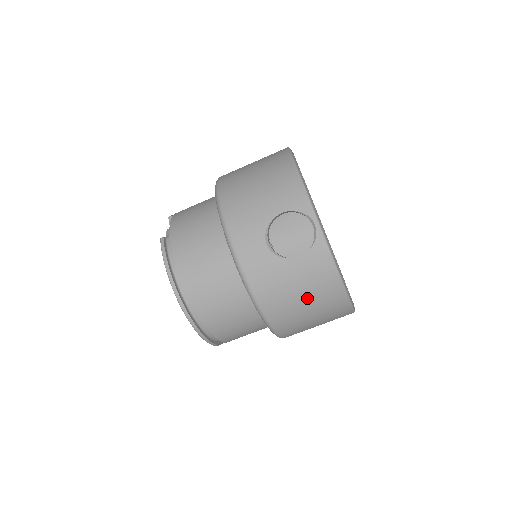
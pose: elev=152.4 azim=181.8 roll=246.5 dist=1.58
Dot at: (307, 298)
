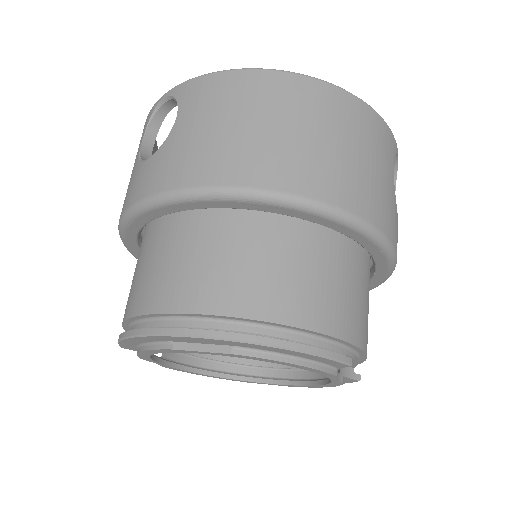
Dot at: (240, 118)
